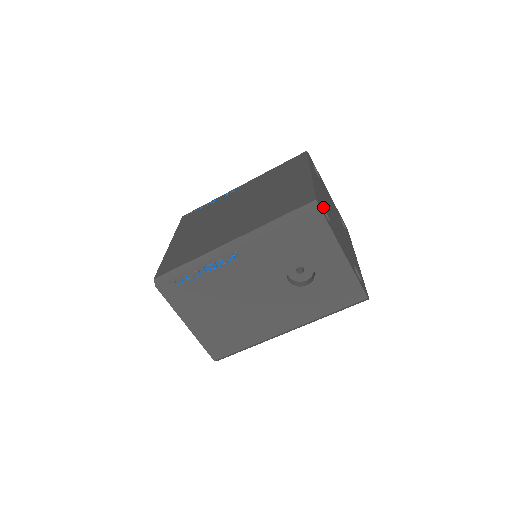
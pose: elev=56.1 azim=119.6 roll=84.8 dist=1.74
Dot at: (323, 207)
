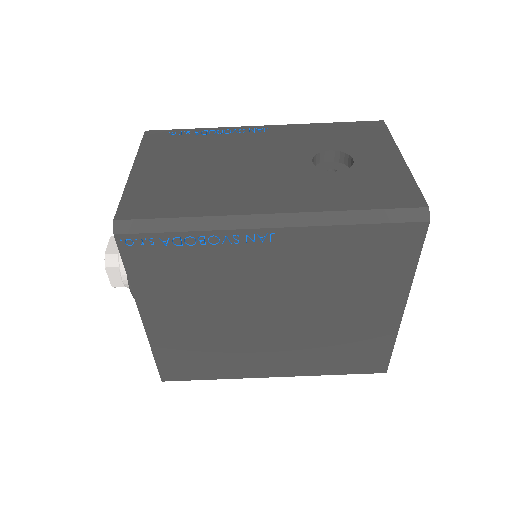
Dot at: occluded
